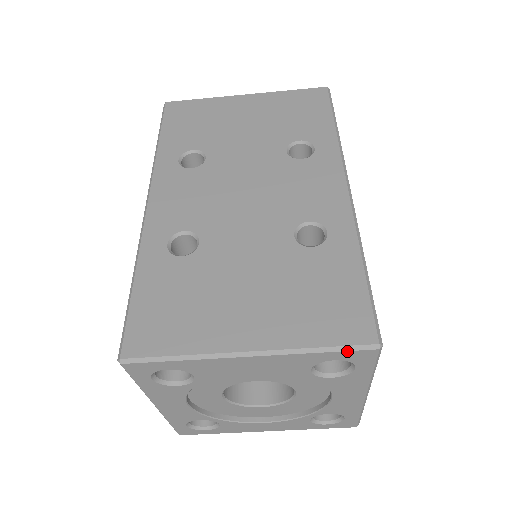
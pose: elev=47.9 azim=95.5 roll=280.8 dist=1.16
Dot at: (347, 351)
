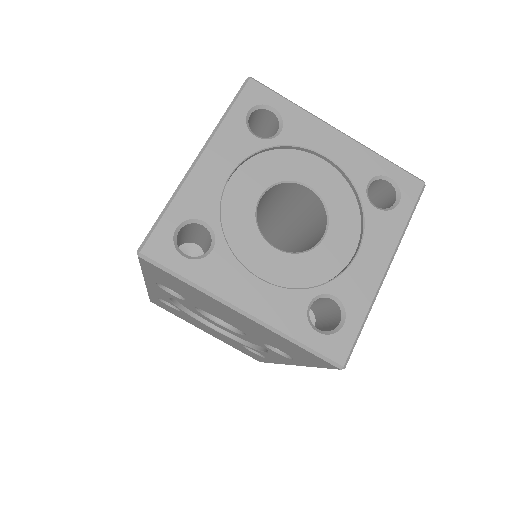
Dot at: (404, 171)
